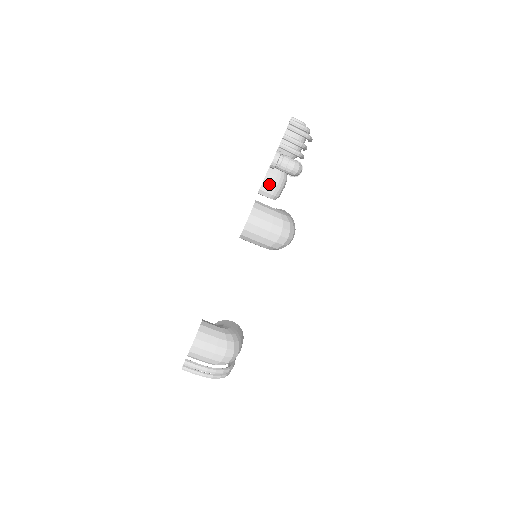
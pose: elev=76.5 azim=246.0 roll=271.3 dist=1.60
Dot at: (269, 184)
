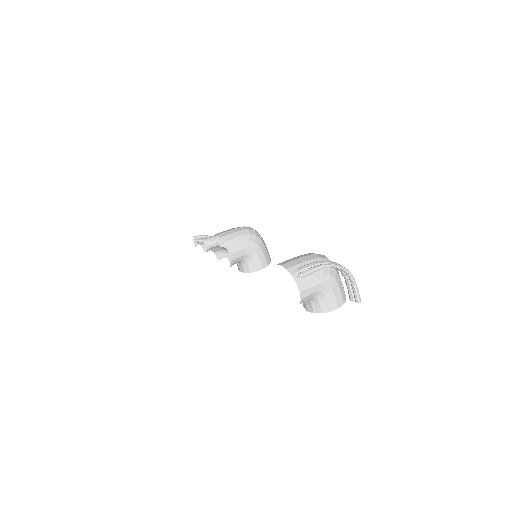
Dot at: (216, 249)
